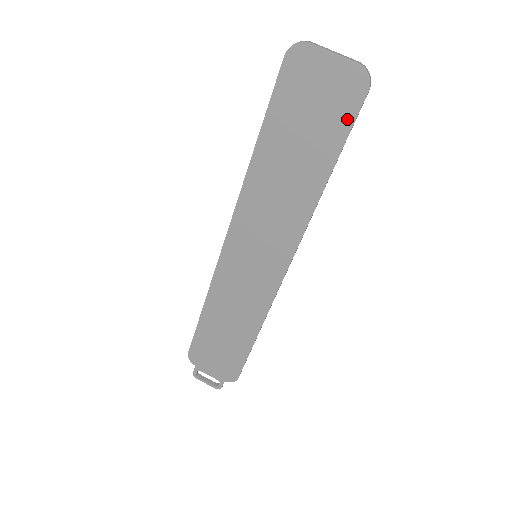
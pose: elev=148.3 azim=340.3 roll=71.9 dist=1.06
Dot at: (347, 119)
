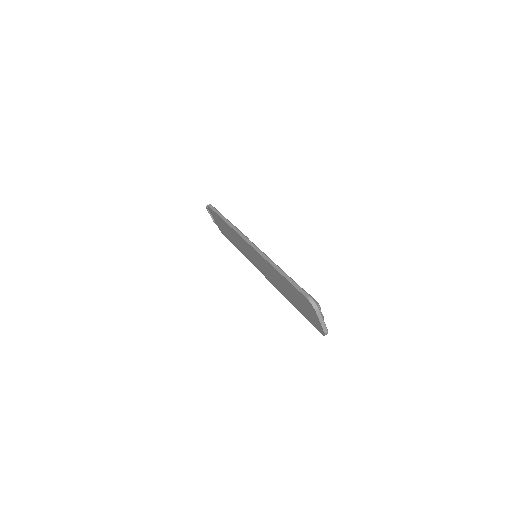
Dot at: (310, 321)
